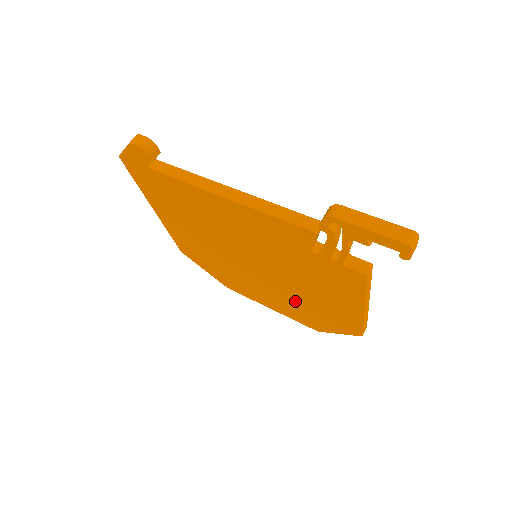
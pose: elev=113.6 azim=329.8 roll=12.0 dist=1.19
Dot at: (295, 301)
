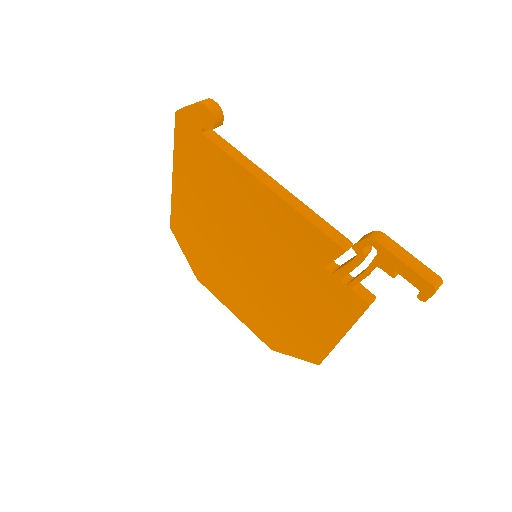
Dot at: (269, 312)
